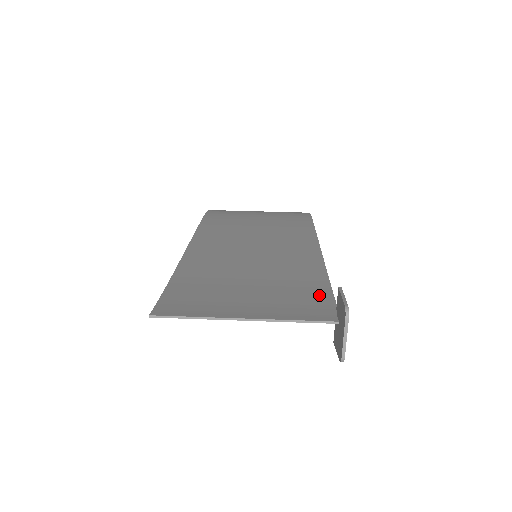
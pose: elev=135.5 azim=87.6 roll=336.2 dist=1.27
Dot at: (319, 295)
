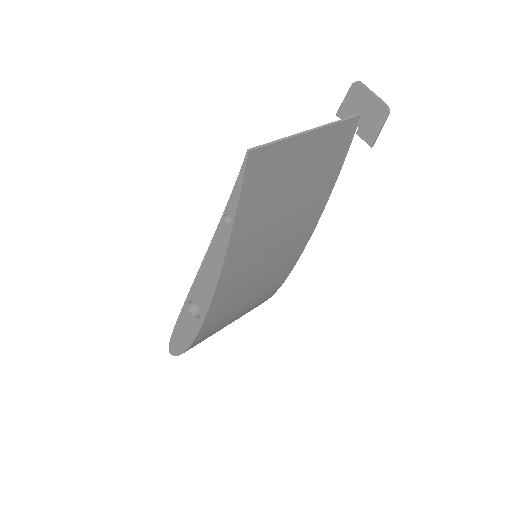
Dot at: occluded
